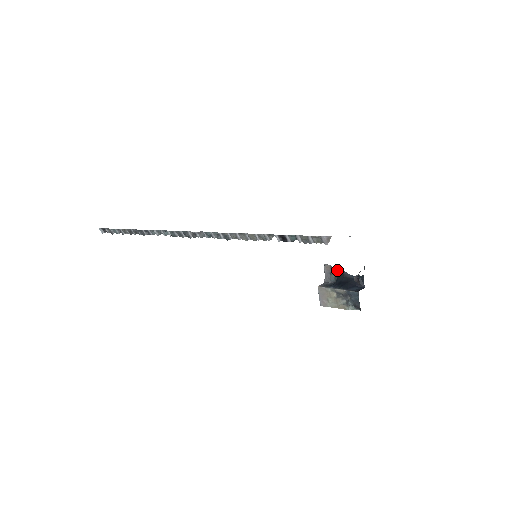
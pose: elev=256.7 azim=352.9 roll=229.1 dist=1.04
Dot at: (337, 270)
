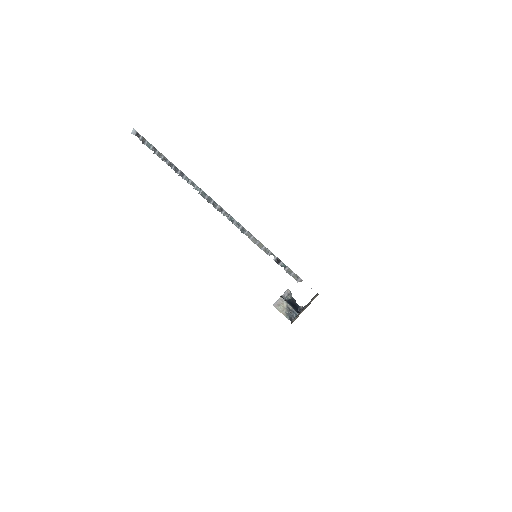
Dot at: occluded
